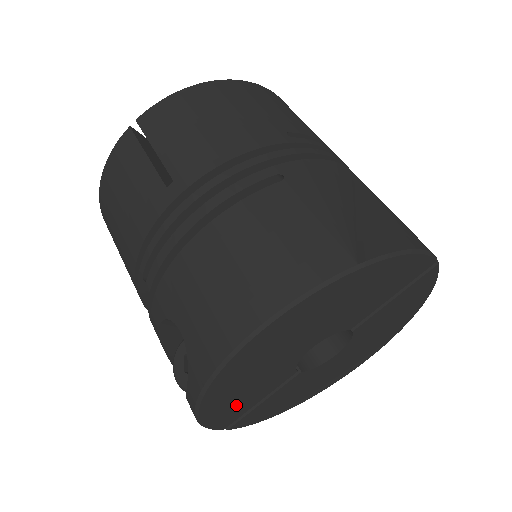
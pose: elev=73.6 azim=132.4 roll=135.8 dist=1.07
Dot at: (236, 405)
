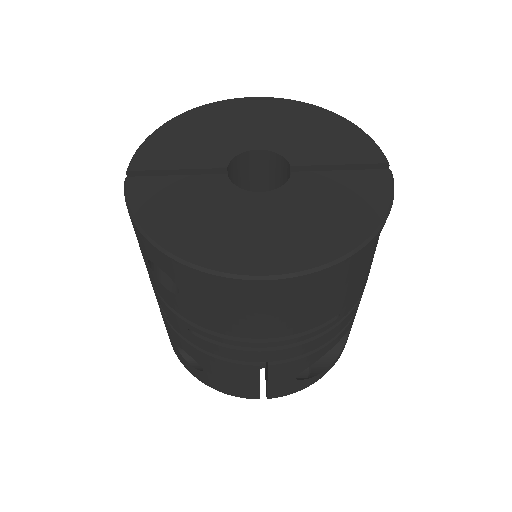
Dot at: (173, 149)
